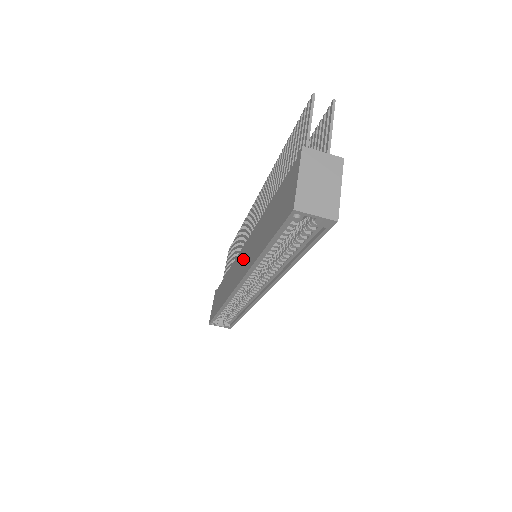
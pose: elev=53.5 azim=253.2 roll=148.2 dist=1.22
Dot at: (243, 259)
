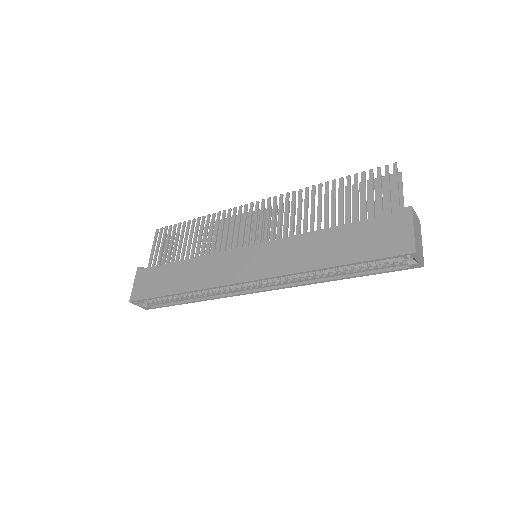
Dot at: (262, 258)
